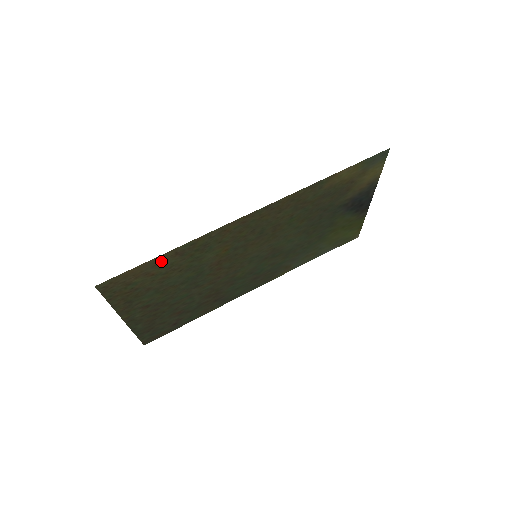
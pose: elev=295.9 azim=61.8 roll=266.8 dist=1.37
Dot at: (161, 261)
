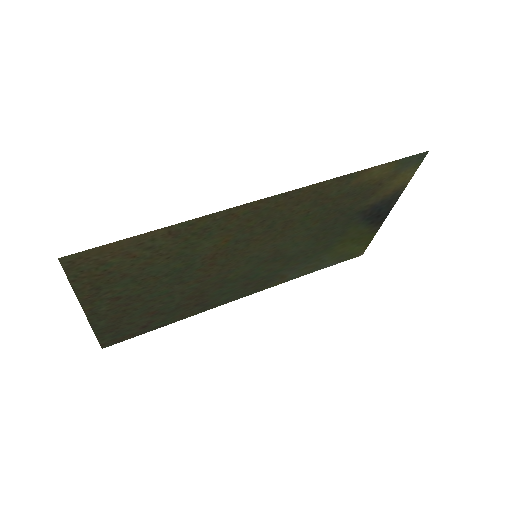
Dot at: (149, 240)
